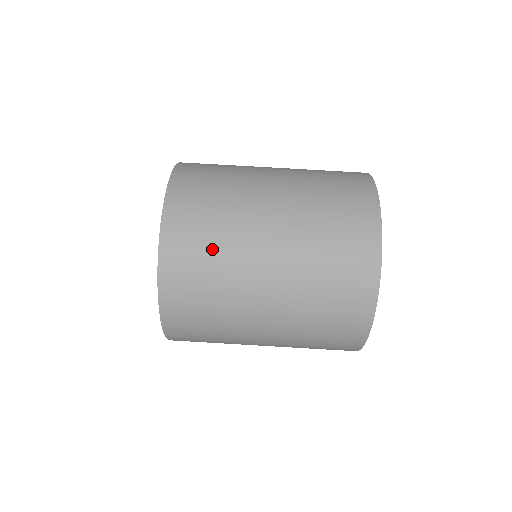
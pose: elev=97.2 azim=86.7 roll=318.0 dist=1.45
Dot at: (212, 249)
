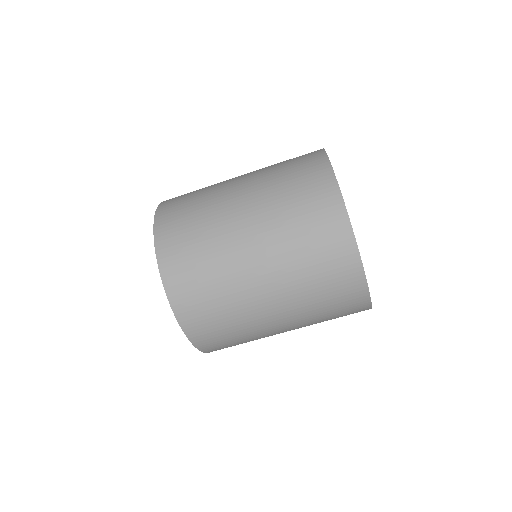
Dot at: (233, 334)
